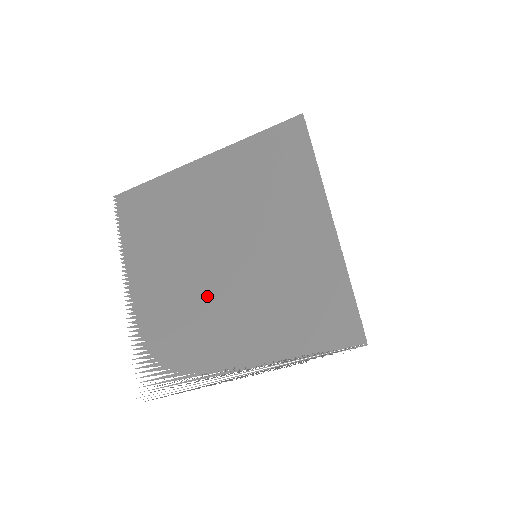
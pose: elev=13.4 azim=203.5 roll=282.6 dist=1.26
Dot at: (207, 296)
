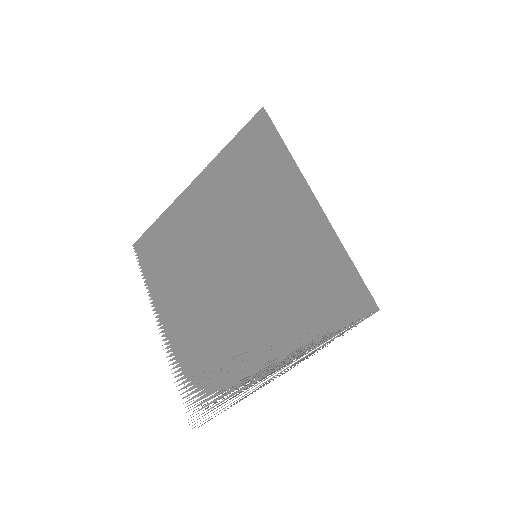
Dot at: (224, 309)
